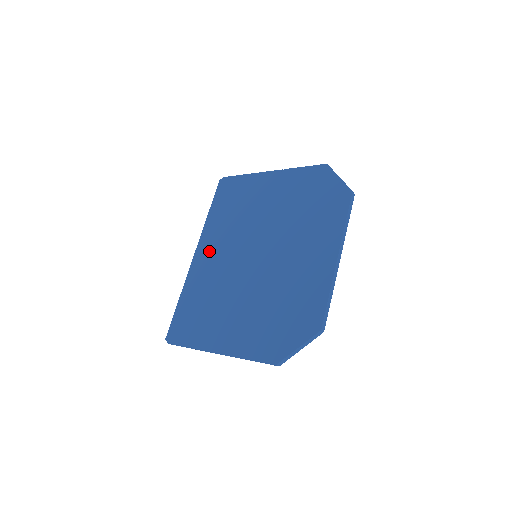
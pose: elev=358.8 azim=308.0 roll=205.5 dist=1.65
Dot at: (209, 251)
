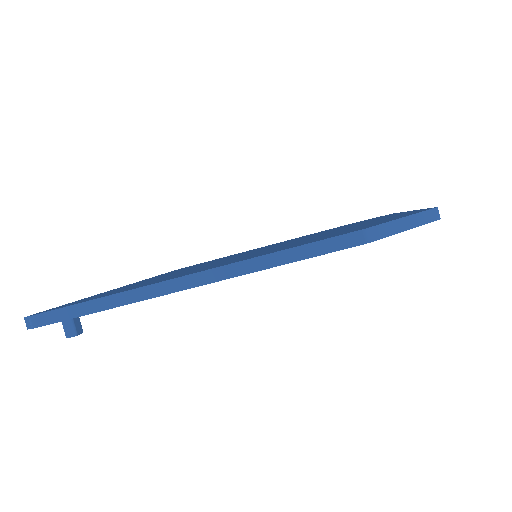
Dot at: occluded
